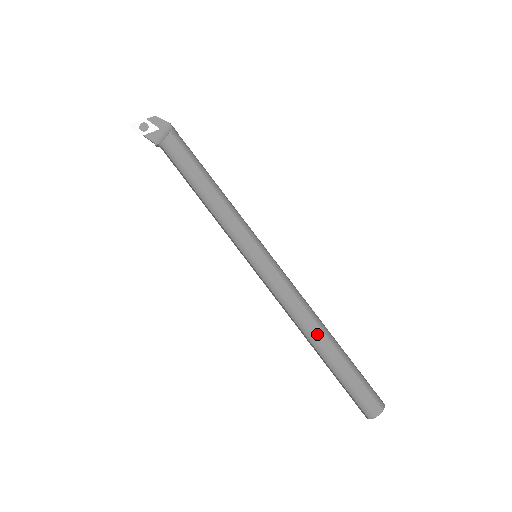
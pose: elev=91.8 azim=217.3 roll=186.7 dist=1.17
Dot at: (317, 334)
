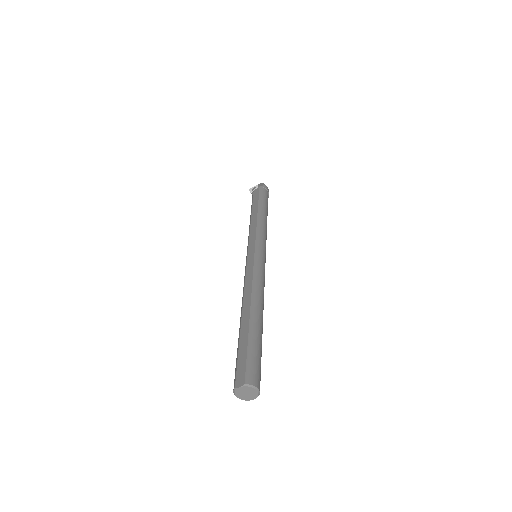
Dot at: (246, 307)
